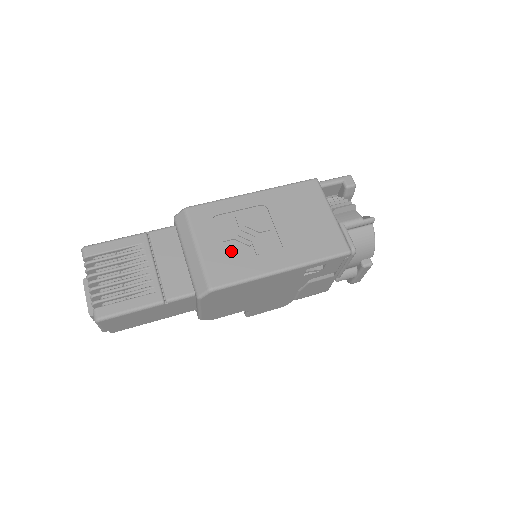
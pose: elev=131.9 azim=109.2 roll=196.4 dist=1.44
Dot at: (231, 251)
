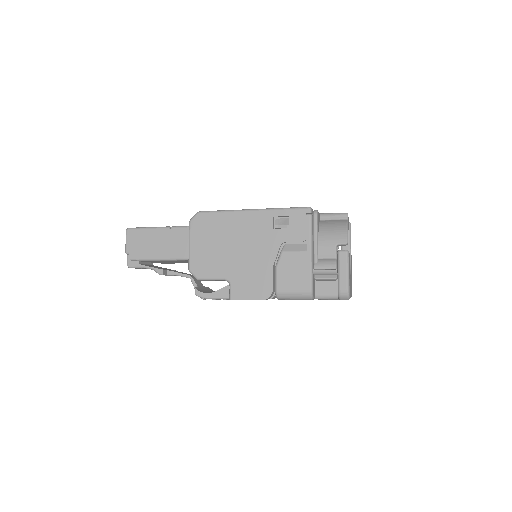
Dot at: occluded
